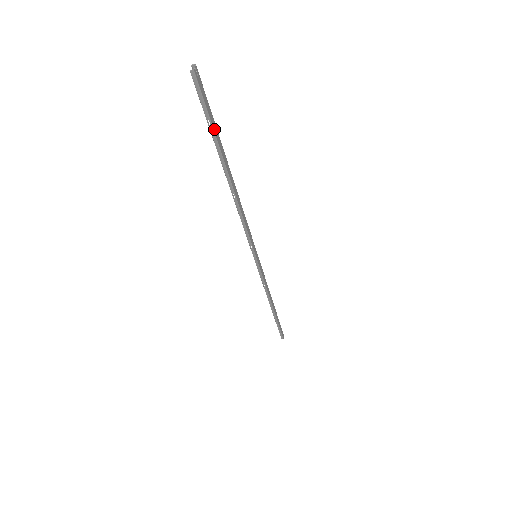
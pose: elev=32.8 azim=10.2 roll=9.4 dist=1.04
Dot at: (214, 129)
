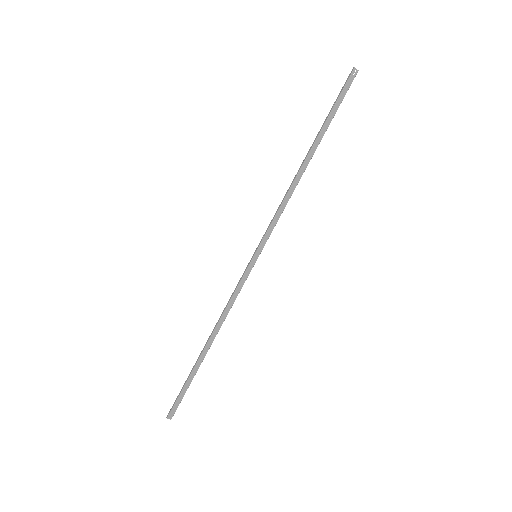
Dot at: (332, 112)
